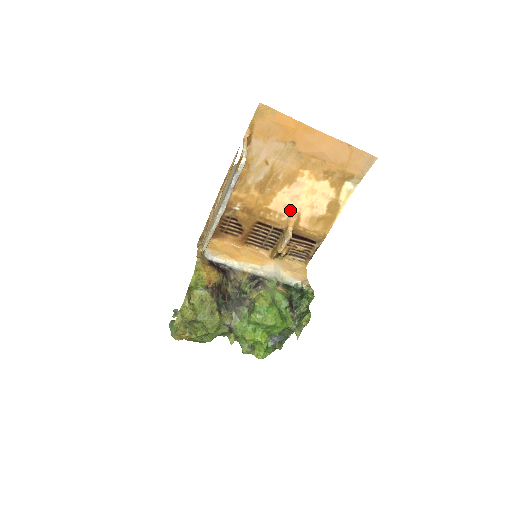
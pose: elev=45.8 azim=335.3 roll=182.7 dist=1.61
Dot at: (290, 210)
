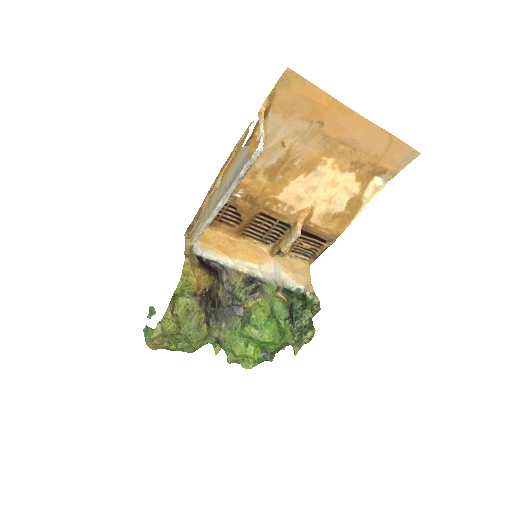
Dot at: (302, 203)
